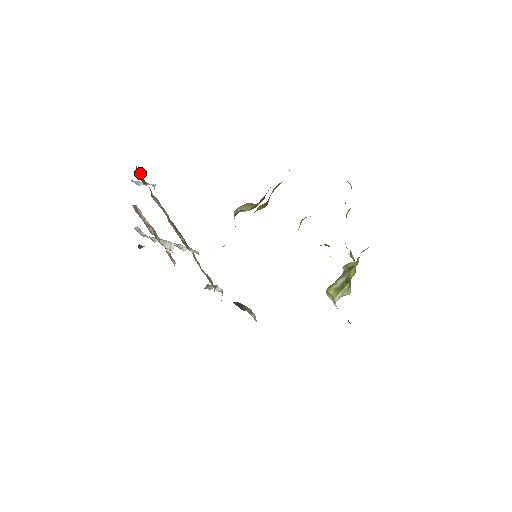
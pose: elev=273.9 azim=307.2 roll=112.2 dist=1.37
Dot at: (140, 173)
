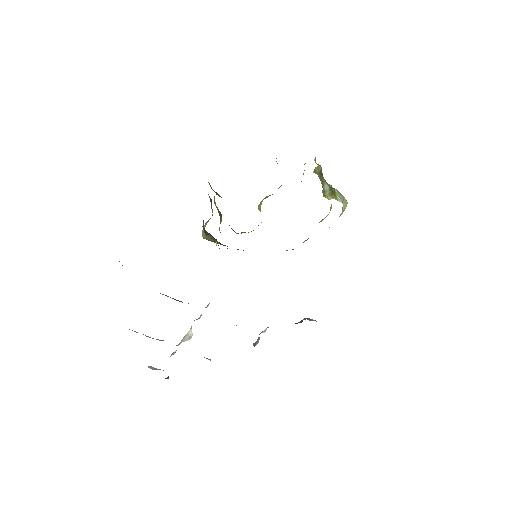
Dot at: occluded
